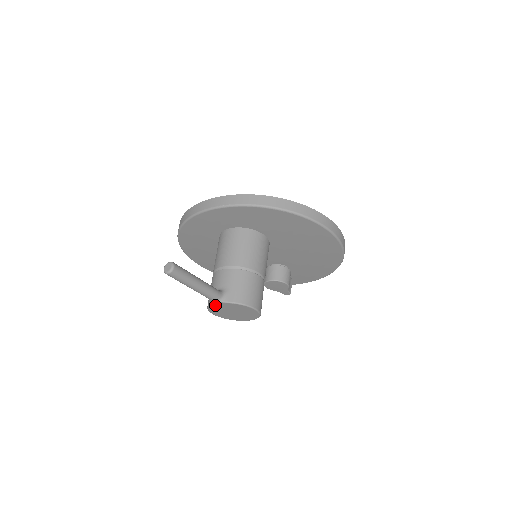
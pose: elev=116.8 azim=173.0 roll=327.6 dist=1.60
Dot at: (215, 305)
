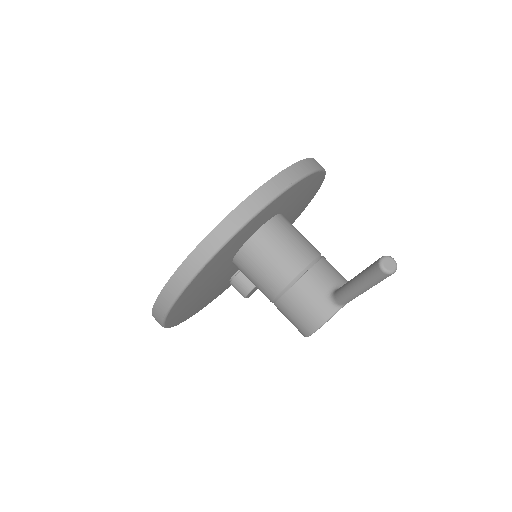
Dot at: occluded
